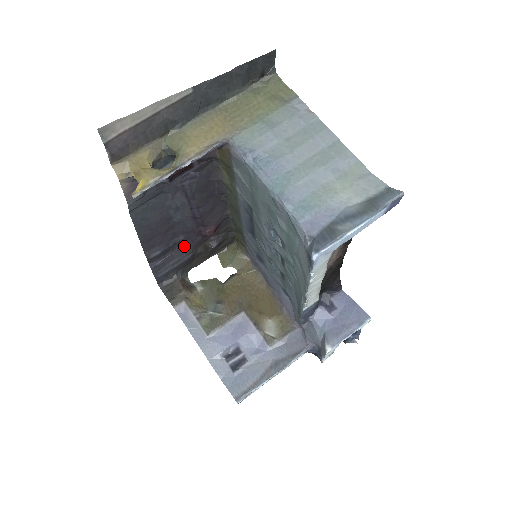
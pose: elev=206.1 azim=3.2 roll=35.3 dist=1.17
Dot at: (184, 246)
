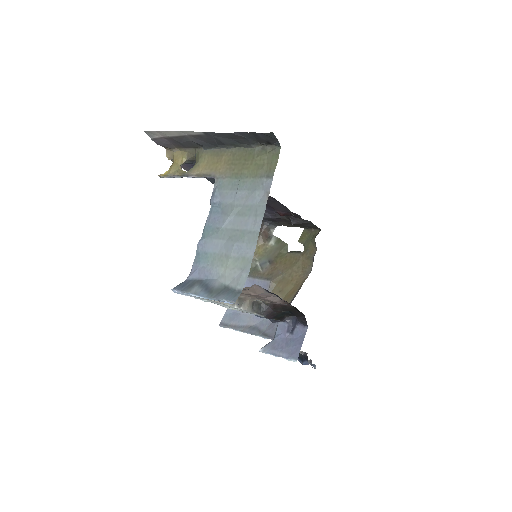
Dot at: (267, 209)
